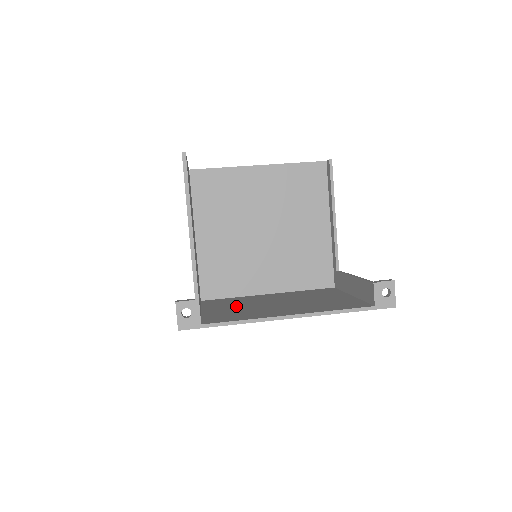
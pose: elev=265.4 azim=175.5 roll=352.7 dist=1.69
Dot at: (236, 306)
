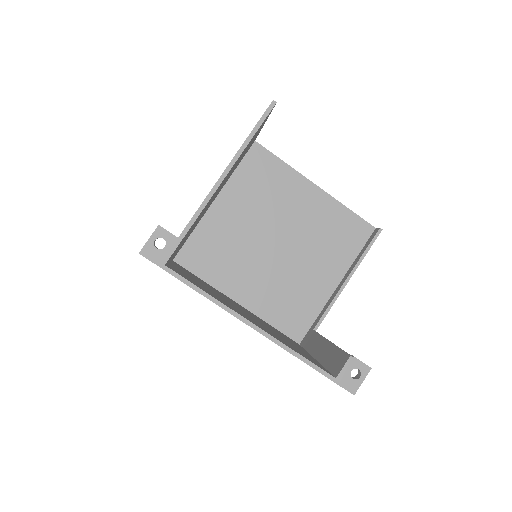
Dot at: occluded
